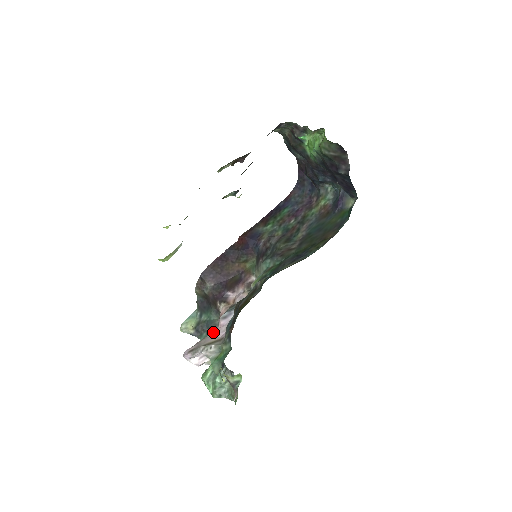
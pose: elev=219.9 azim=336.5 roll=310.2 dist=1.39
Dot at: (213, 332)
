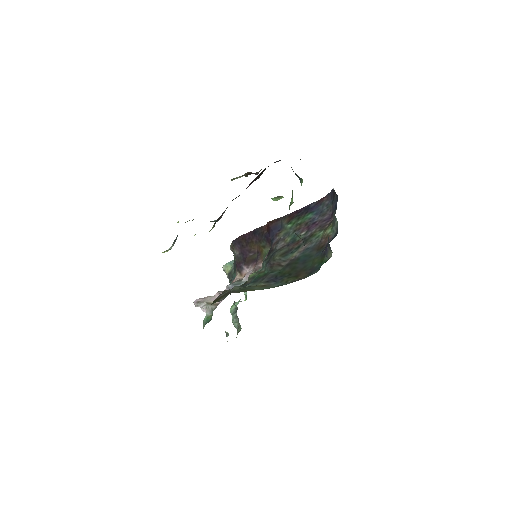
Dot at: (218, 294)
